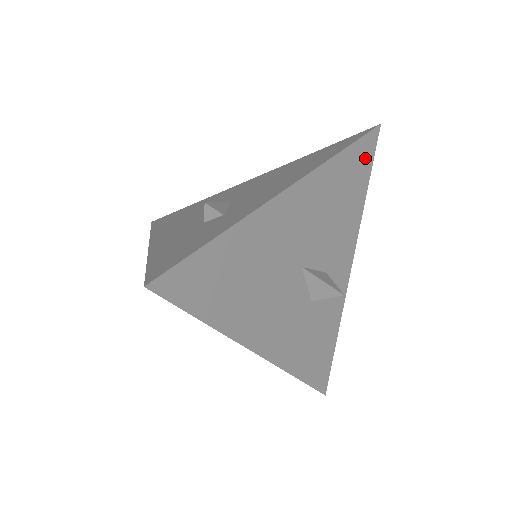
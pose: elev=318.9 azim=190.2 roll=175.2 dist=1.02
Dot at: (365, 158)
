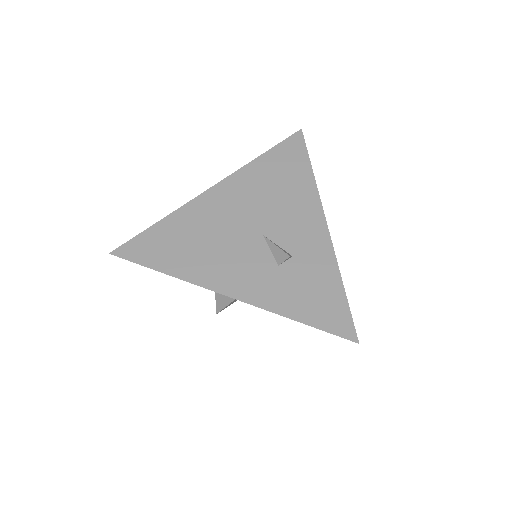
Dot at: occluded
